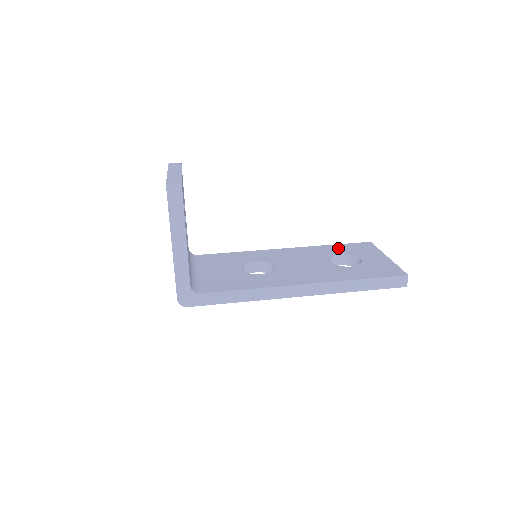
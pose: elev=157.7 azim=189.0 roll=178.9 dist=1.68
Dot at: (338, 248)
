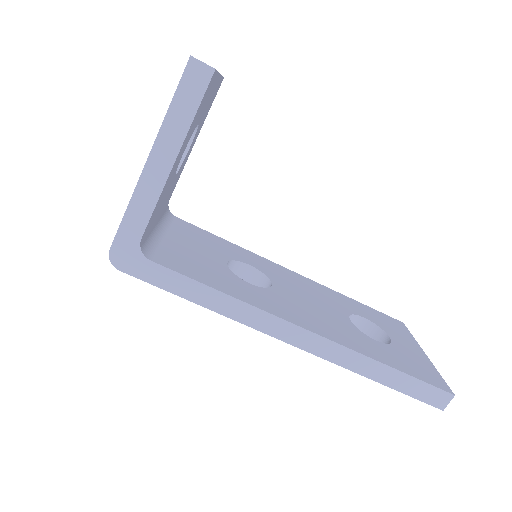
Dot at: (362, 308)
